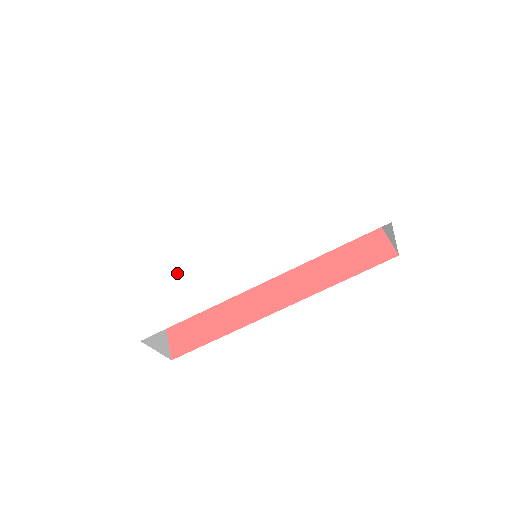
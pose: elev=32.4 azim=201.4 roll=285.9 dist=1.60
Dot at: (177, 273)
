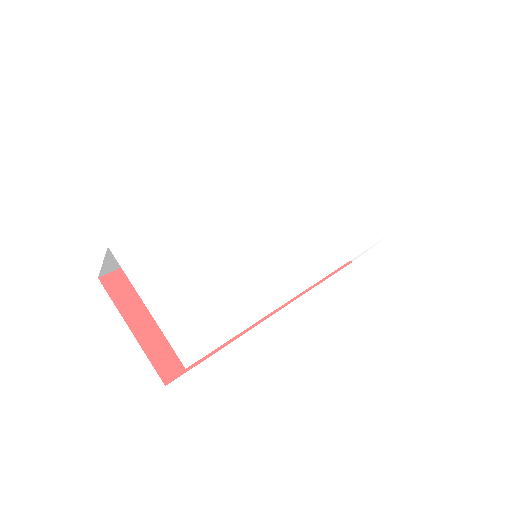
Dot at: (200, 275)
